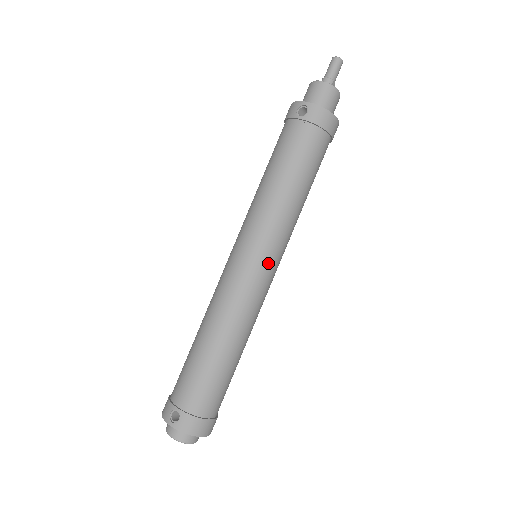
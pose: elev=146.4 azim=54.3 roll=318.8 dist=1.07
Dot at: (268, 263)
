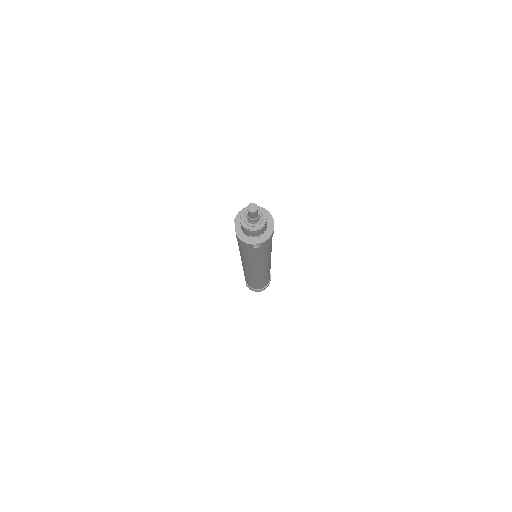
Dot at: occluded
